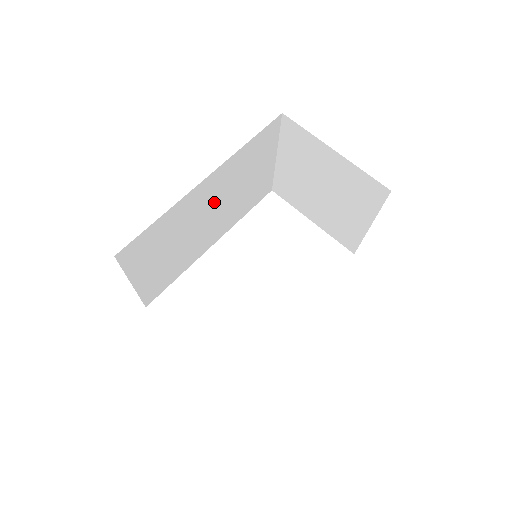
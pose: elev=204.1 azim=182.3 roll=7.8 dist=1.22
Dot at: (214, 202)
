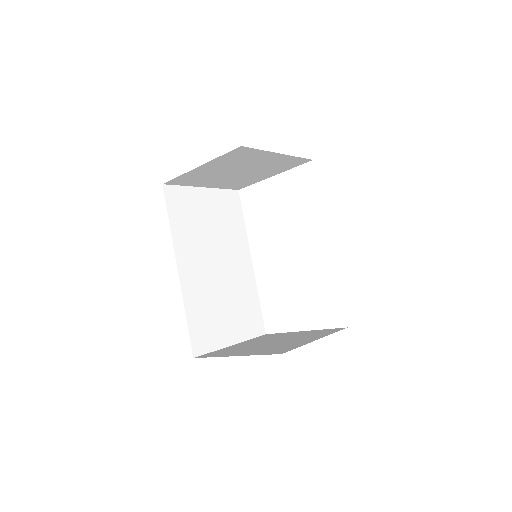
Dot at: (207, 260)
